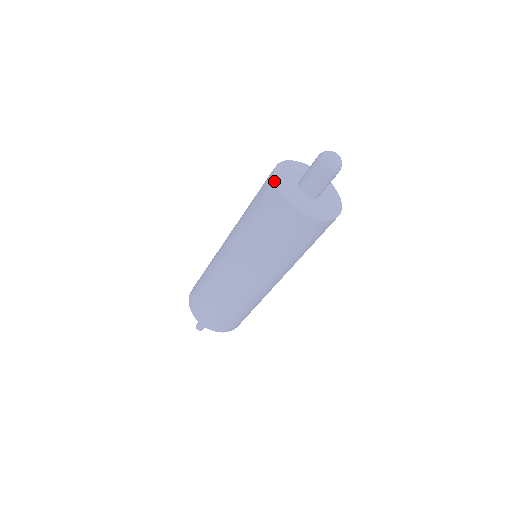
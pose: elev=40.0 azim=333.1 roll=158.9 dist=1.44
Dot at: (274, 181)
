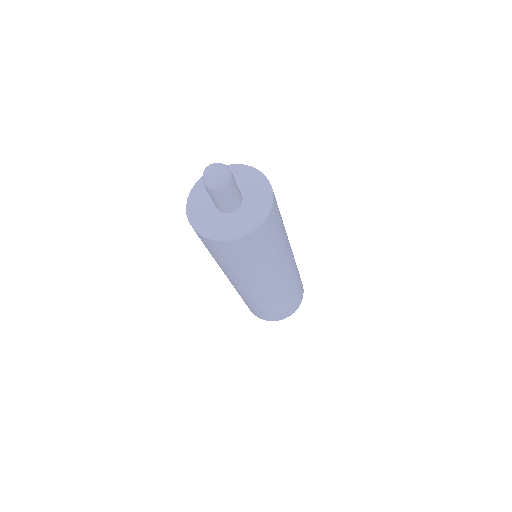
Dot at: (200, 178)
